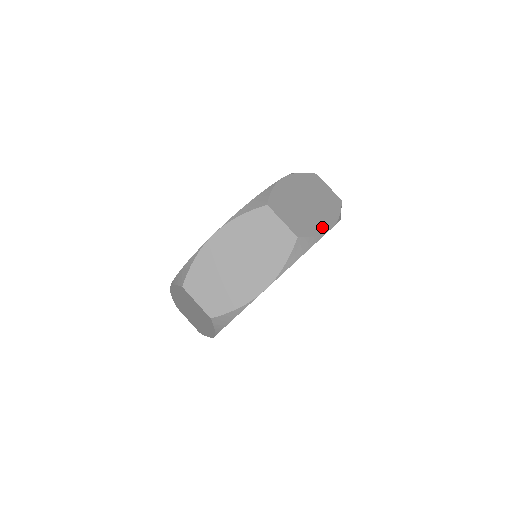
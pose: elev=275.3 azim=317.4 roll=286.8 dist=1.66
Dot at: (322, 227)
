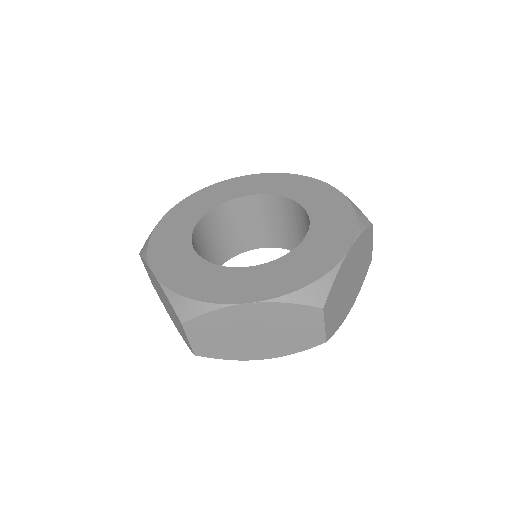
Dot at: (246, 356)
